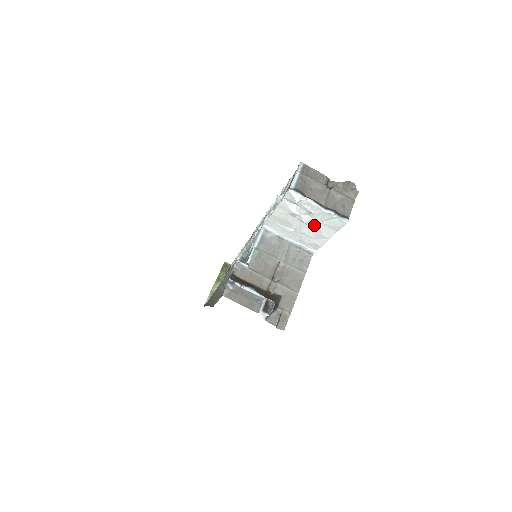
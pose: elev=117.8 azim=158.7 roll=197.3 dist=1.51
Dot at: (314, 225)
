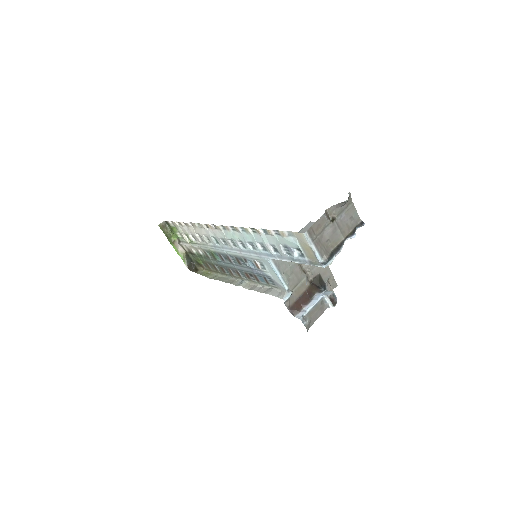
Dot at: occluded
